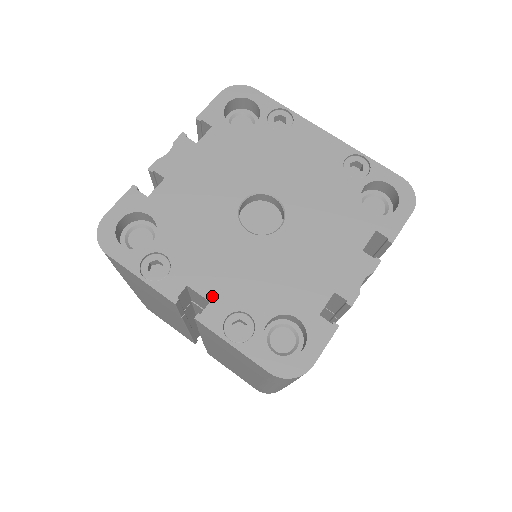
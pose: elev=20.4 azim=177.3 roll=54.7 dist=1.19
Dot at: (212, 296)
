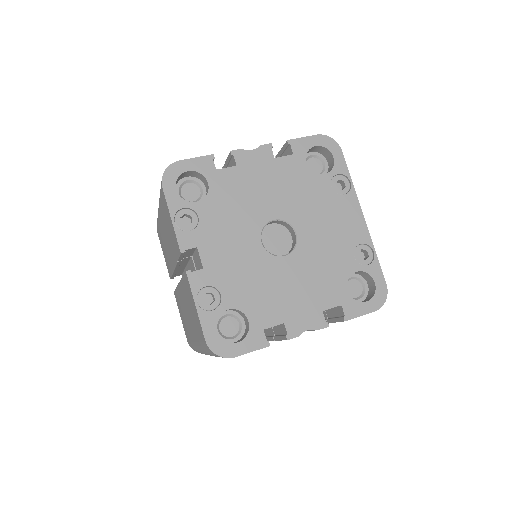
Dot at: (207, 266)
